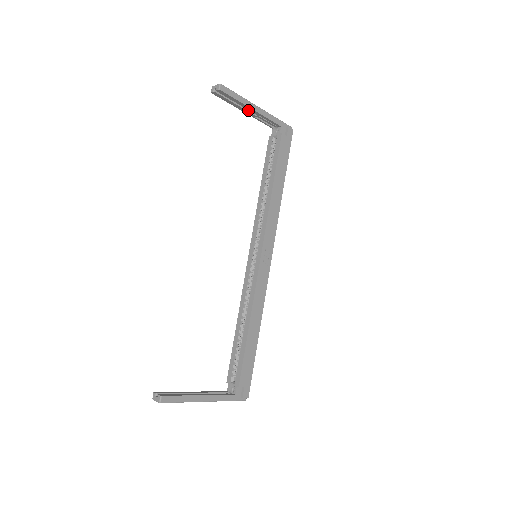
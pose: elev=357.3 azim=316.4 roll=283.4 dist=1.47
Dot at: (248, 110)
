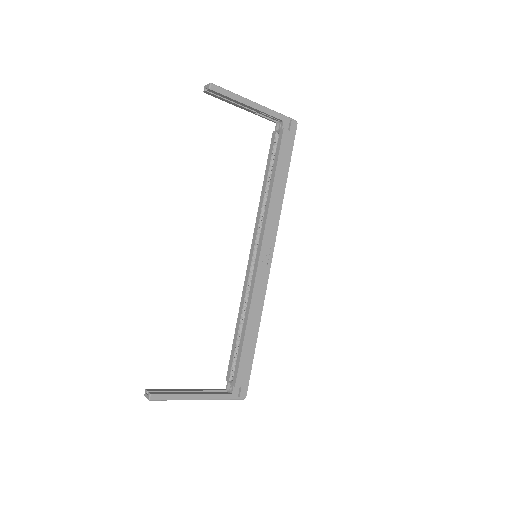
Dot at: (246, 107)
